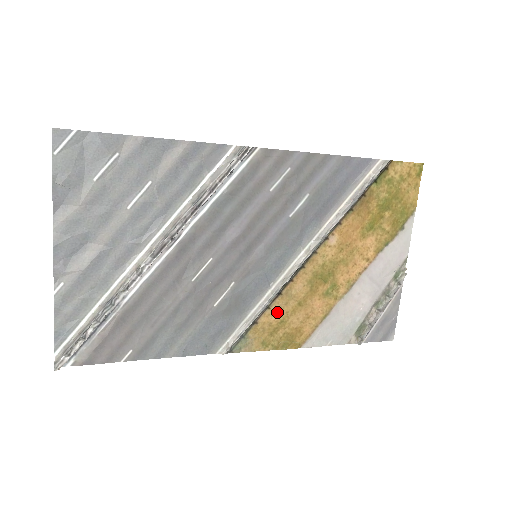
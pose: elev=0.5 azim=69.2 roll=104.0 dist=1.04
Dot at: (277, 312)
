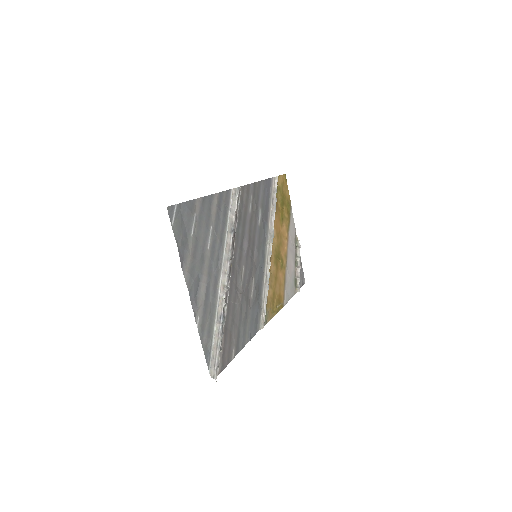
Dot at: (271, 288)
